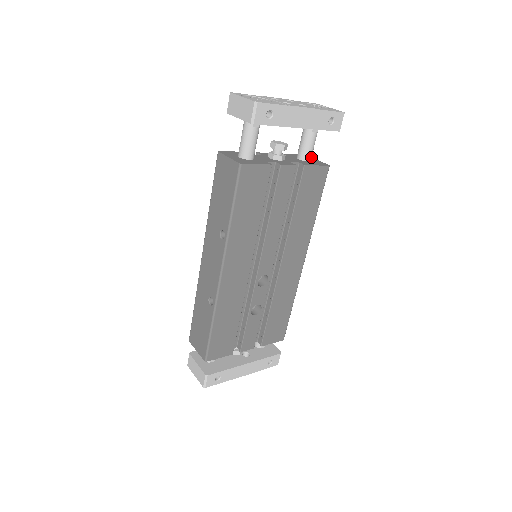
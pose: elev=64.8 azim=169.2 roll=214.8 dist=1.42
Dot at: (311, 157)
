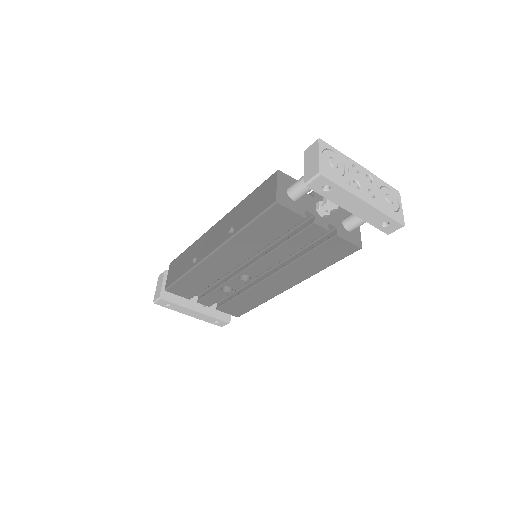
Dot at: (354, 229)
